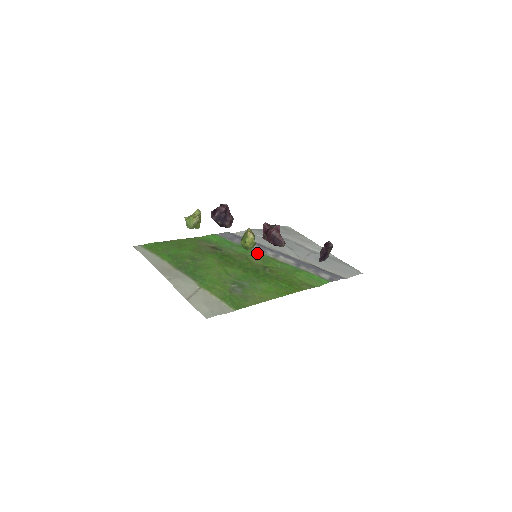
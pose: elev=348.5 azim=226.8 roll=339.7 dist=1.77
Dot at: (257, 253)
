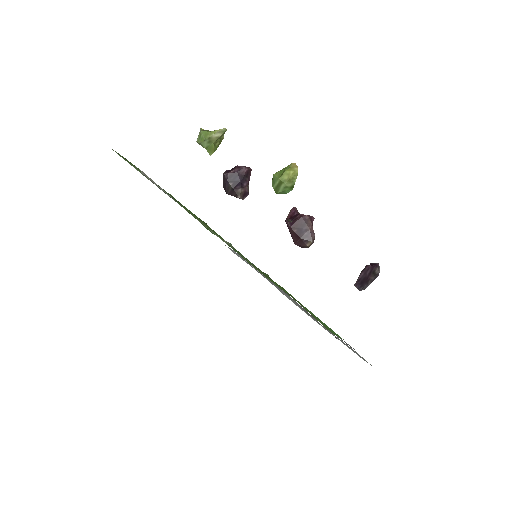
Dot at: occluded
